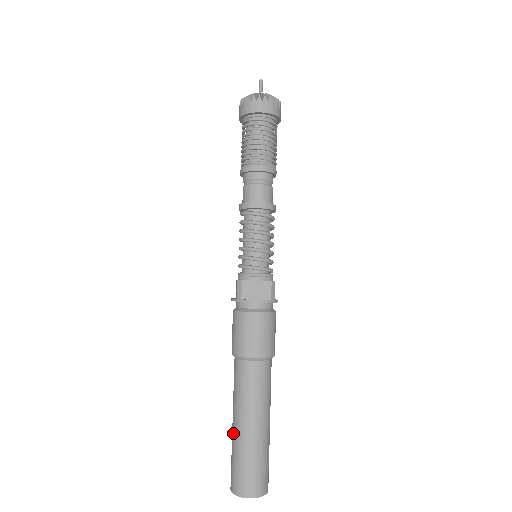
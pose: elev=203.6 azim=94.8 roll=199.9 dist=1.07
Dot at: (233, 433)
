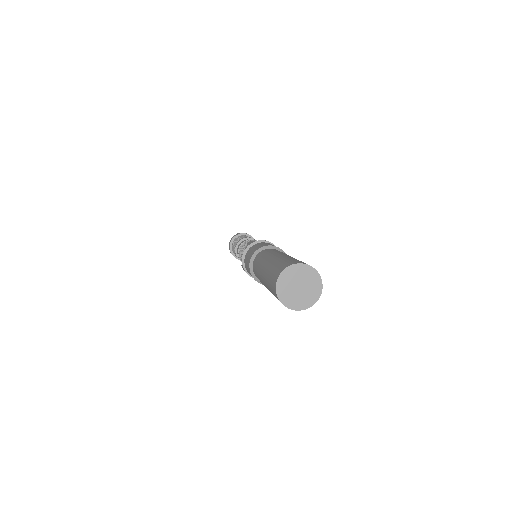
Dot at: (267, 265)
